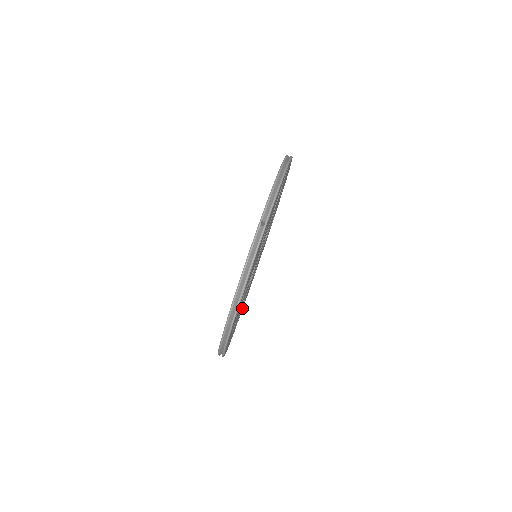
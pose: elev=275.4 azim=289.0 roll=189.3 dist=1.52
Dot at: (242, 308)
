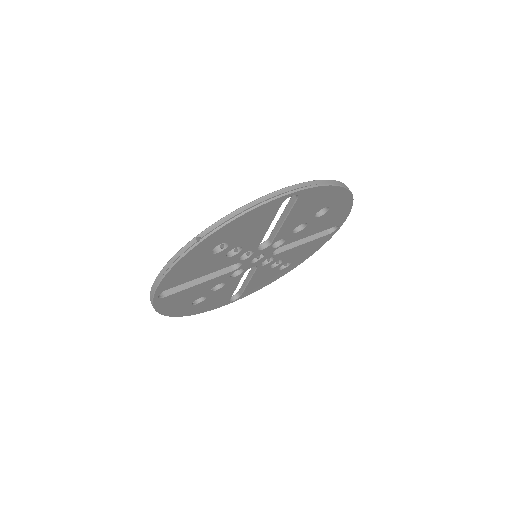
Dot at: (174, 298)
